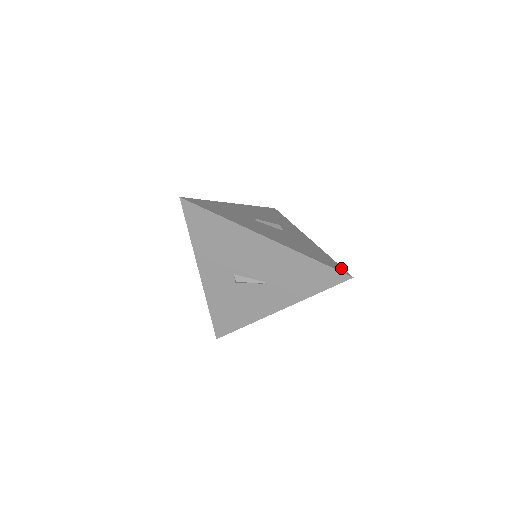
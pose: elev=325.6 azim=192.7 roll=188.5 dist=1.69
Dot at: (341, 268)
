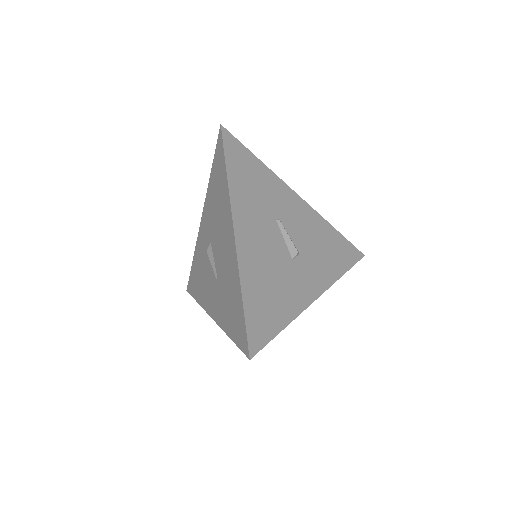
Dot at: (262, 341)
